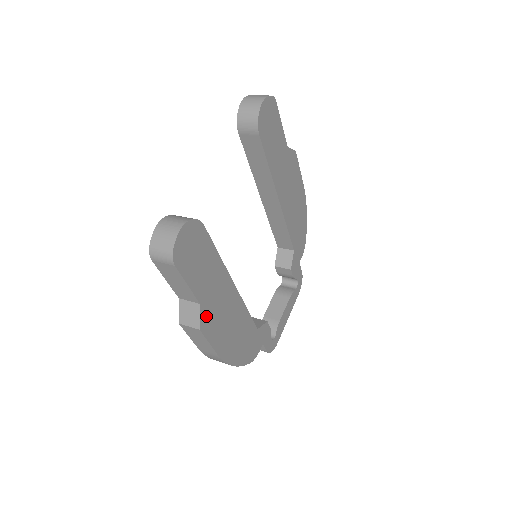
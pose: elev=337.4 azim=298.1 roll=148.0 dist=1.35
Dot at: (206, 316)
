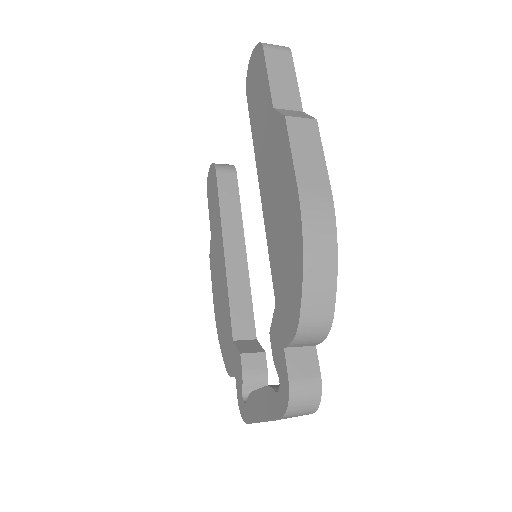
Dot at: occluded
